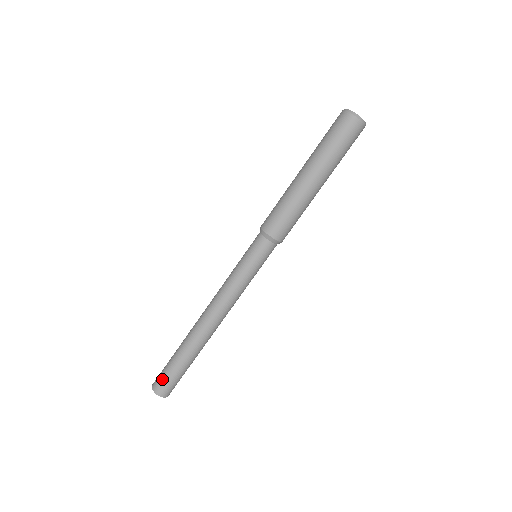
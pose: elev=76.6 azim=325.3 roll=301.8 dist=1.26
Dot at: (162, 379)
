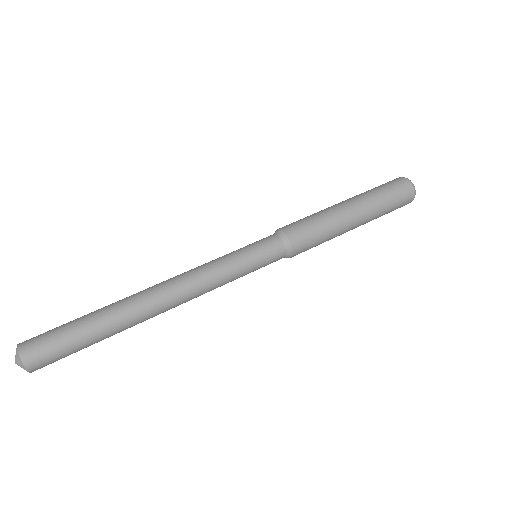
Dot at: (45, 333)
